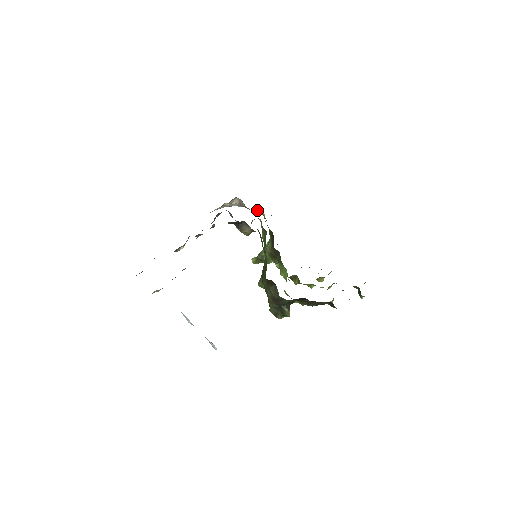
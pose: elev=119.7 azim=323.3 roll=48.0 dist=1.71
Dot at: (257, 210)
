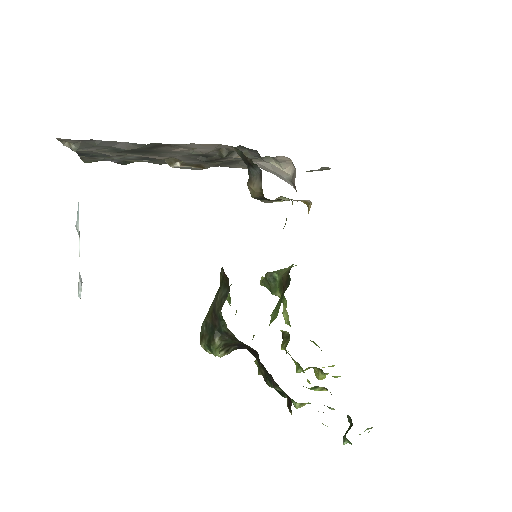
Dot at: (307, 204)
